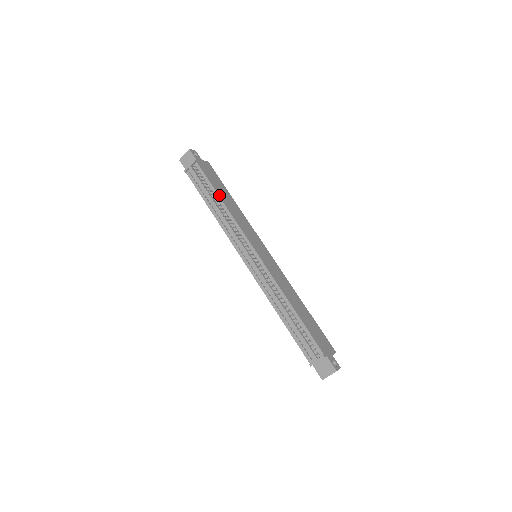
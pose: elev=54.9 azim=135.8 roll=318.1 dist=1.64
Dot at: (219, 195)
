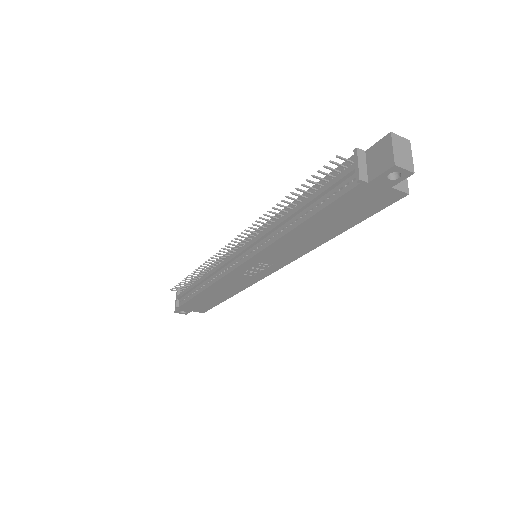
Dot at: (201, 274)
